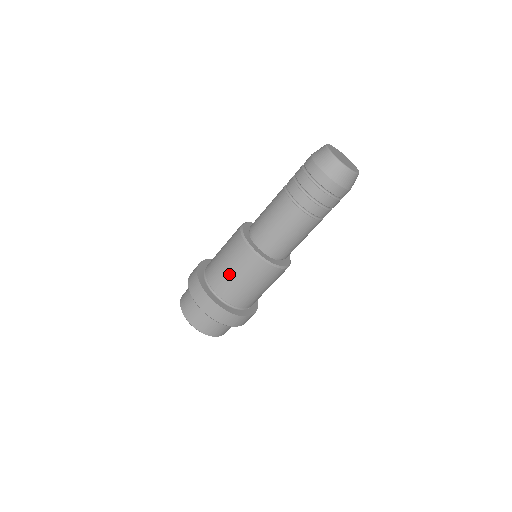
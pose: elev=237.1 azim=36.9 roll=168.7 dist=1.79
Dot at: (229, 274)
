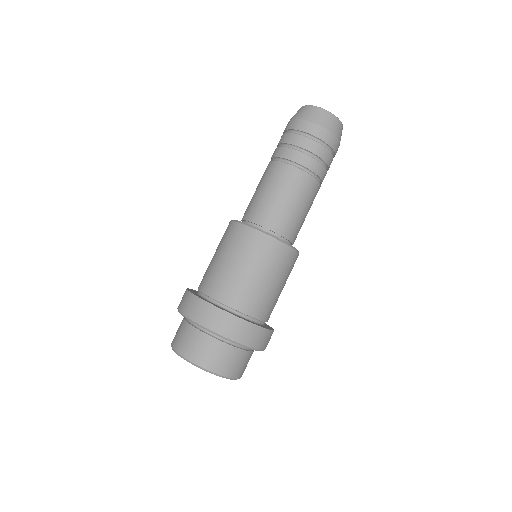
Dot at: (217, 263)
